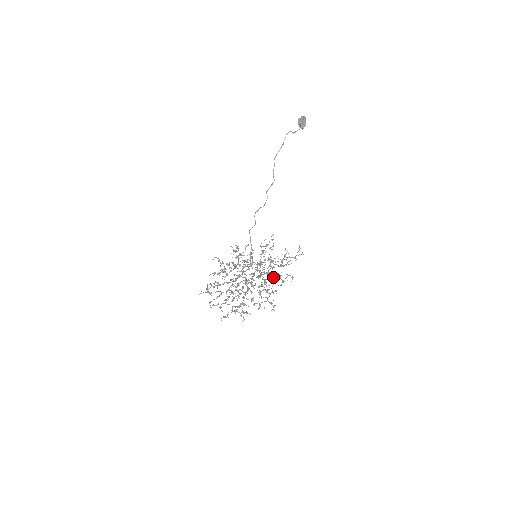
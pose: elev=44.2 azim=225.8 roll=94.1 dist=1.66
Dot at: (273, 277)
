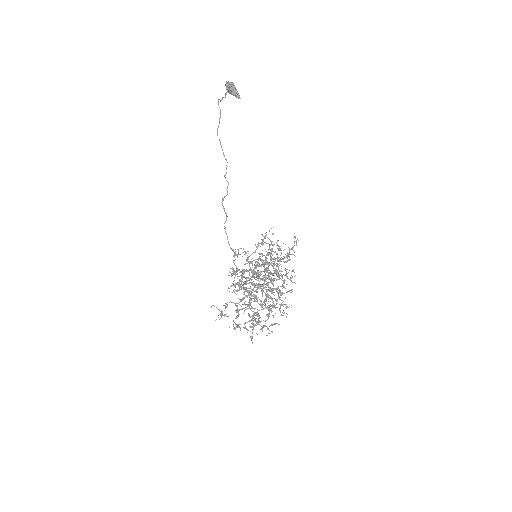
Dot at: (279, 276)
